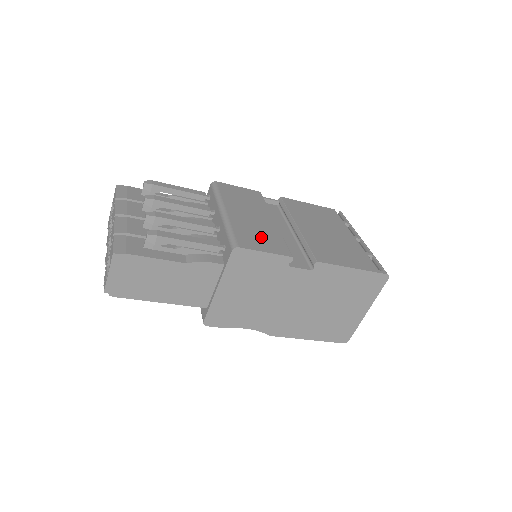
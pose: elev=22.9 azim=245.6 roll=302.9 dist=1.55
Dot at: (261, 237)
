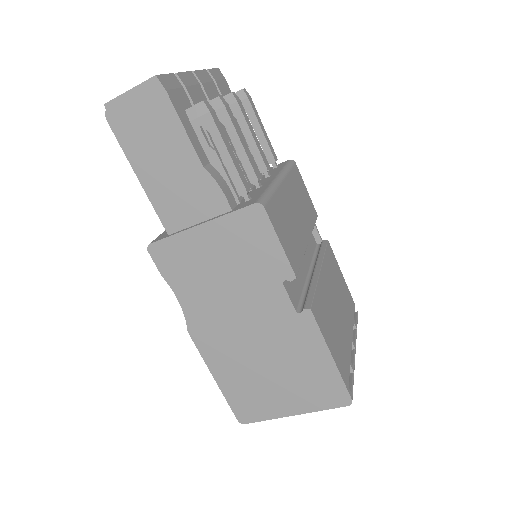
Dot at: (288, 231)
